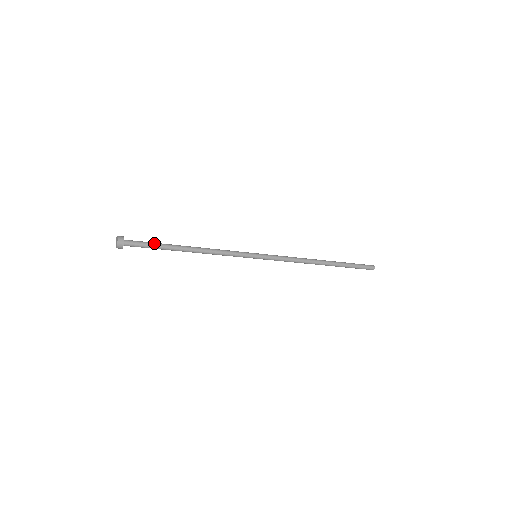
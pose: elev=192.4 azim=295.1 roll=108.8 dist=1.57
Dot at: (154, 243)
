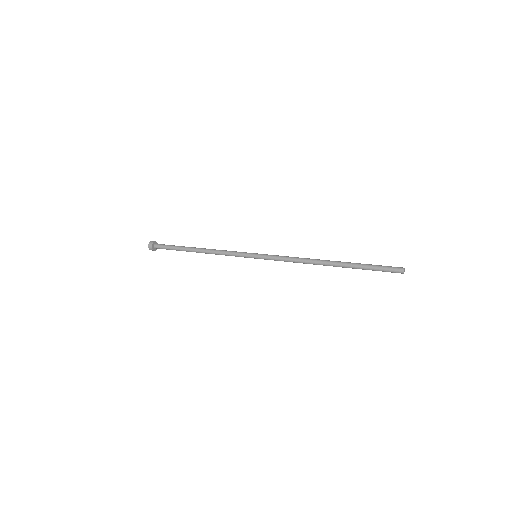
Dot at: (173, 246)
